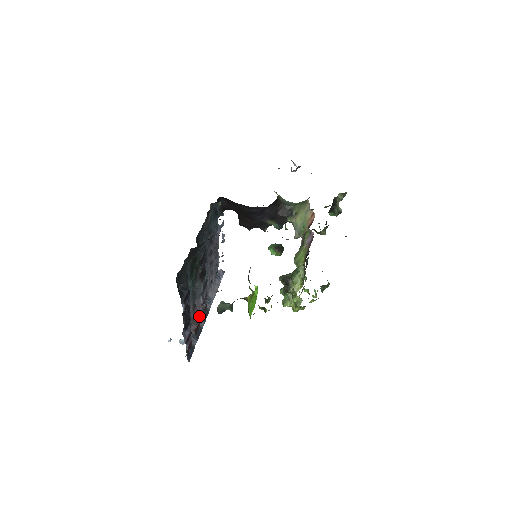
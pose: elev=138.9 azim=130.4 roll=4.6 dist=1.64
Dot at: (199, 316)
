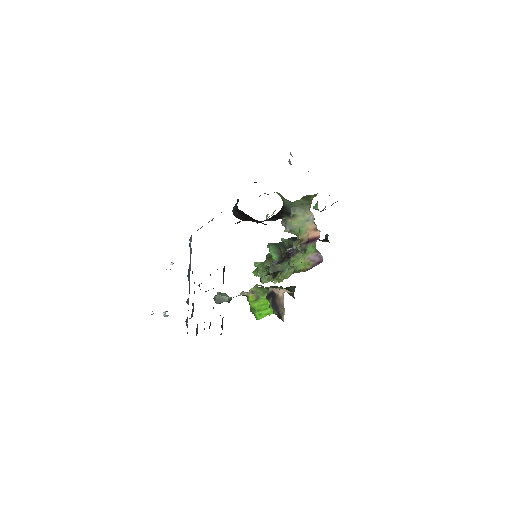
Dot at: occluded
